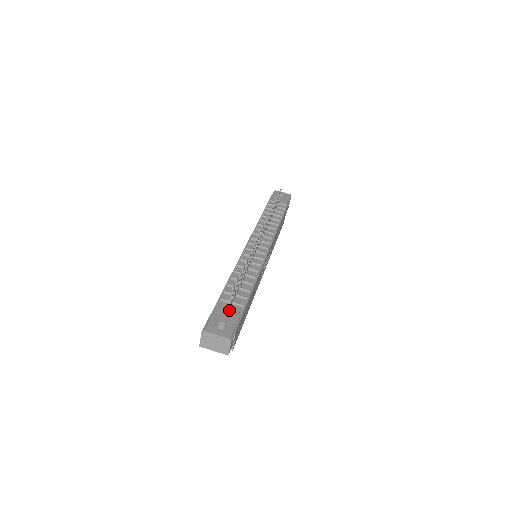
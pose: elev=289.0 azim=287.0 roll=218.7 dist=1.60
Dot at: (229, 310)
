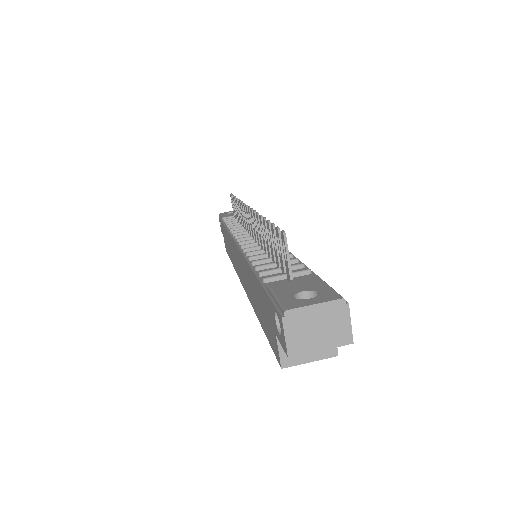
Dot at: (294, 279)
